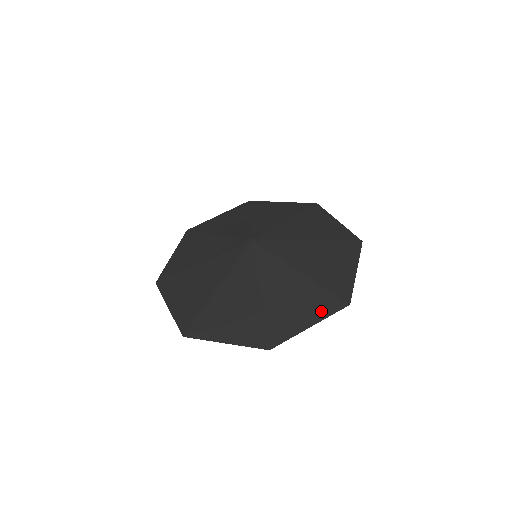
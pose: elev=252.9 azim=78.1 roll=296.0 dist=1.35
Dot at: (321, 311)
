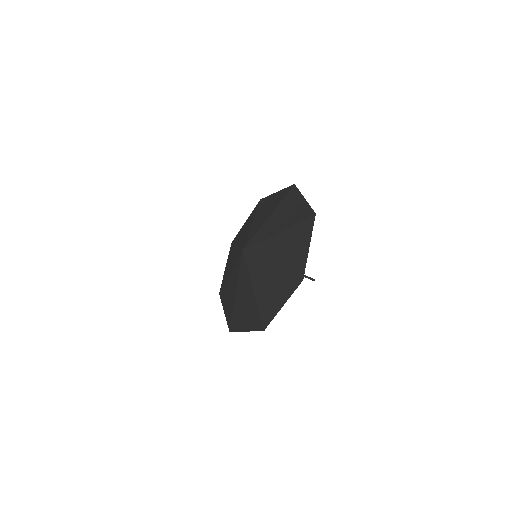
Dot at: (287, 292)
